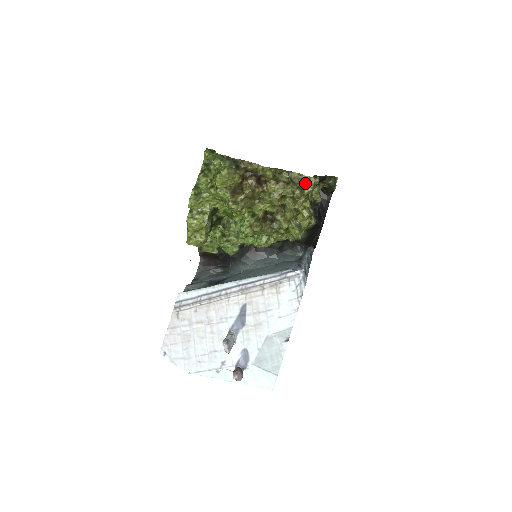
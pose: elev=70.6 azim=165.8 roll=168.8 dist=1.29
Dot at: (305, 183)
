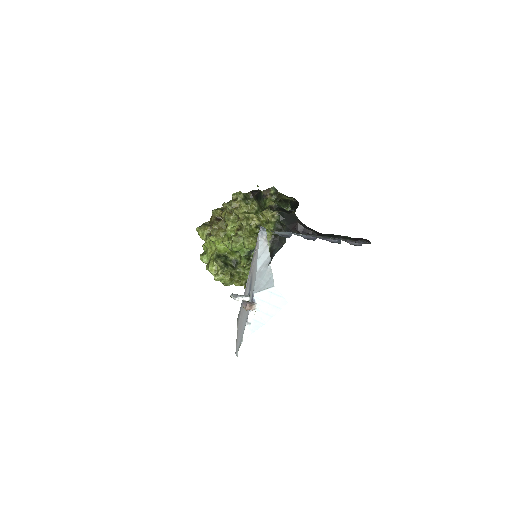
Dot at: (234, 197)
